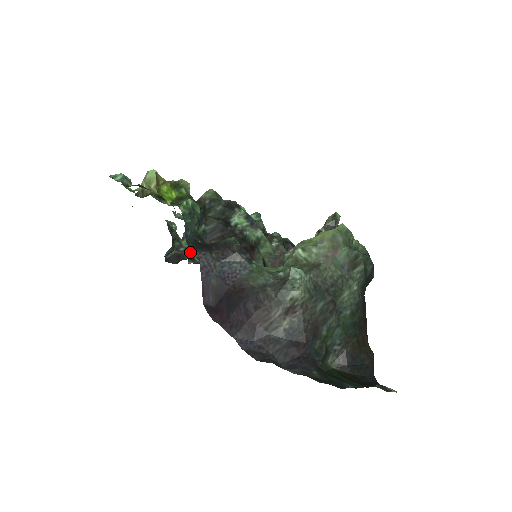
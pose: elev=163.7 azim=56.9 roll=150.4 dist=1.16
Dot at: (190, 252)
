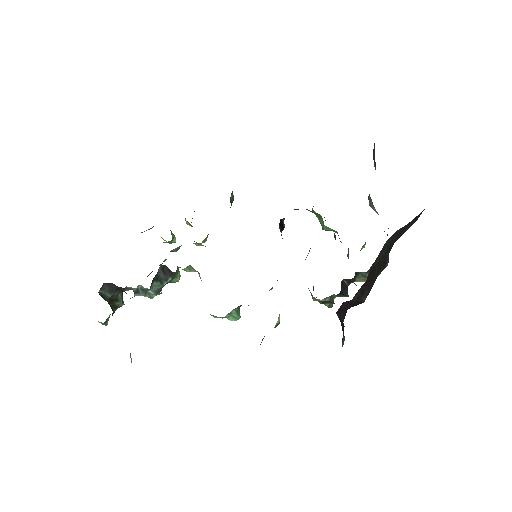
Dot at: occluded
